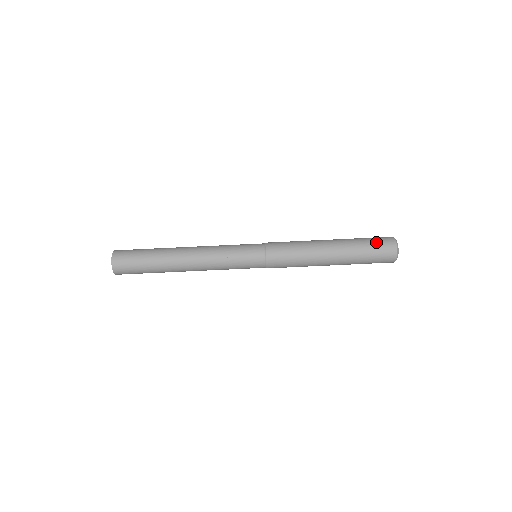
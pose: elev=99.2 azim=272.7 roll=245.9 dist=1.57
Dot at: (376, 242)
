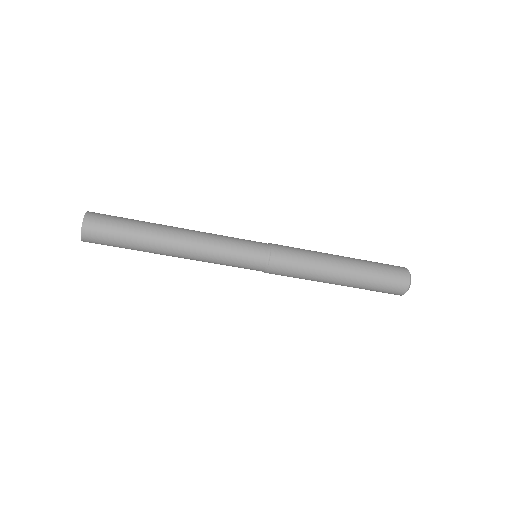
Dot at: (383, 292)
